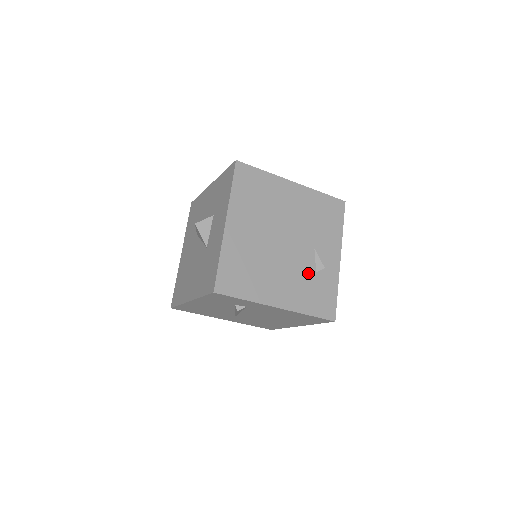
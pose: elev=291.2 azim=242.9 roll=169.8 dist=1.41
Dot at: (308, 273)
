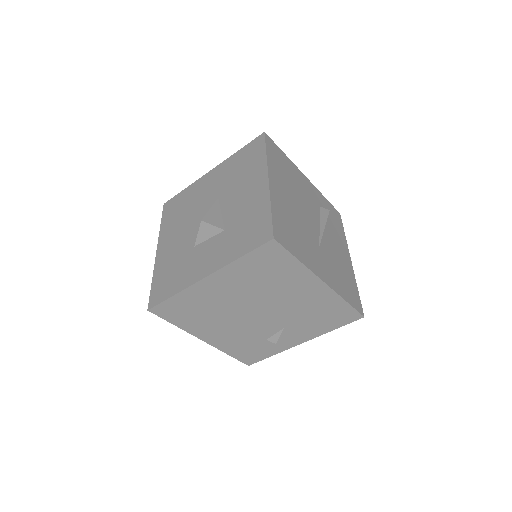
Dot at: (257, 337)
